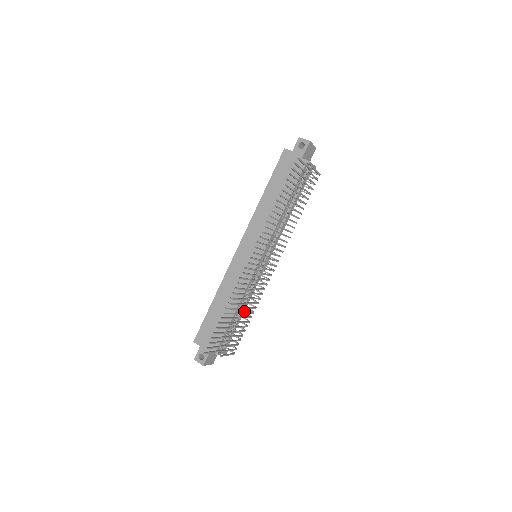
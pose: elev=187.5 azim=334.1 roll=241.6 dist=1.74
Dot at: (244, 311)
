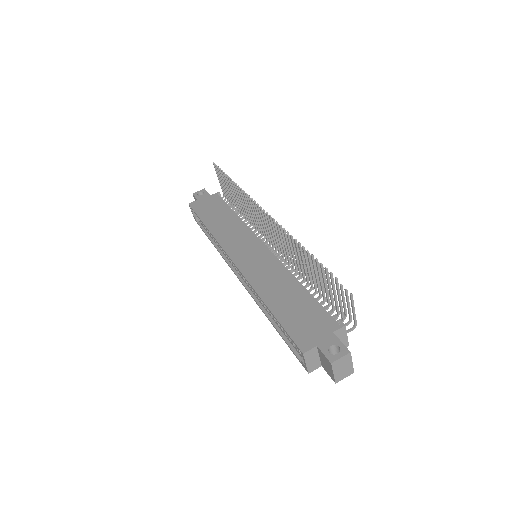
Dot at: occluded
